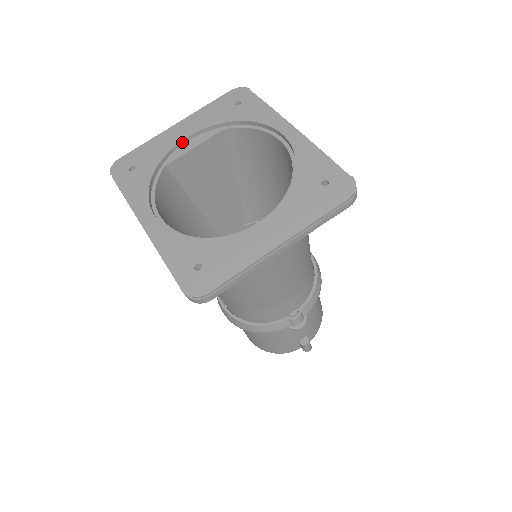
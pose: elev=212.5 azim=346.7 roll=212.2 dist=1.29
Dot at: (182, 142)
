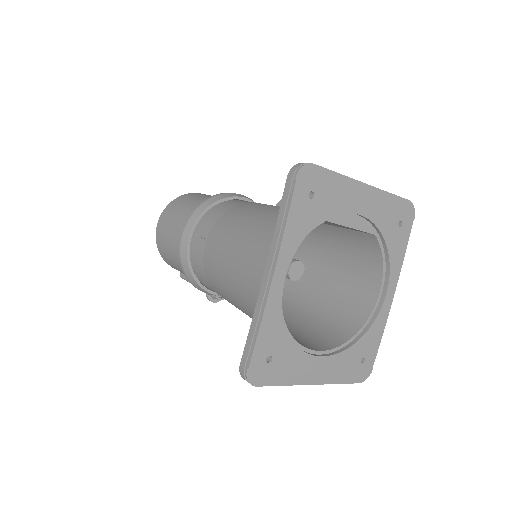
Dot at: (353, 213)
